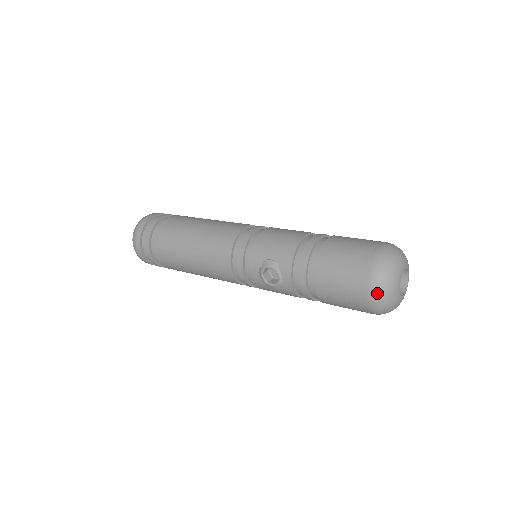
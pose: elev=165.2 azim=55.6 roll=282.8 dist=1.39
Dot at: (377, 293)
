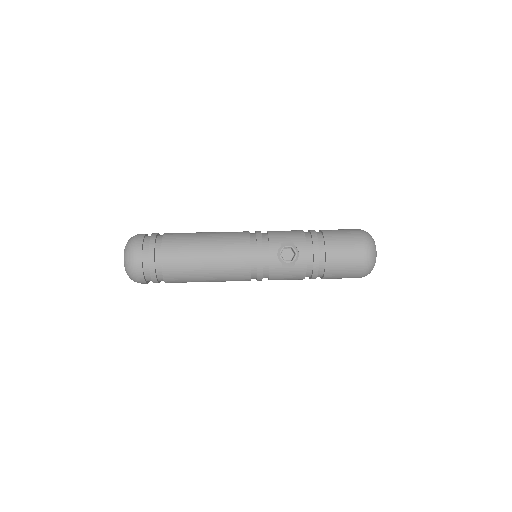
Dot at: (370, 250)
